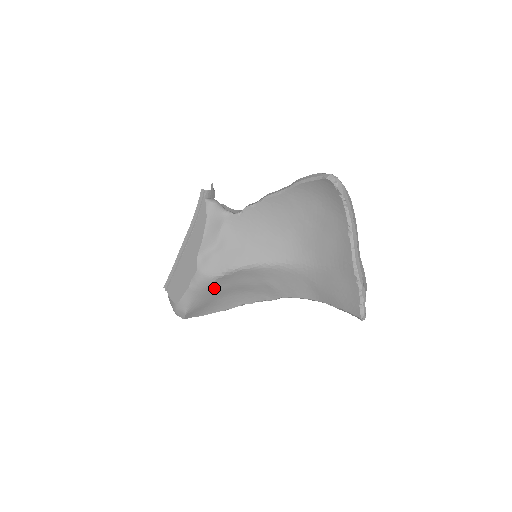
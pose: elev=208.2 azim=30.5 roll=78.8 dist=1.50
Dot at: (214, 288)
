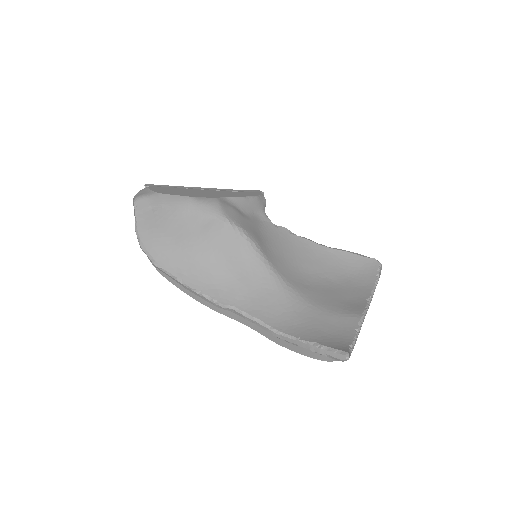
Dot at: (204, 226)
